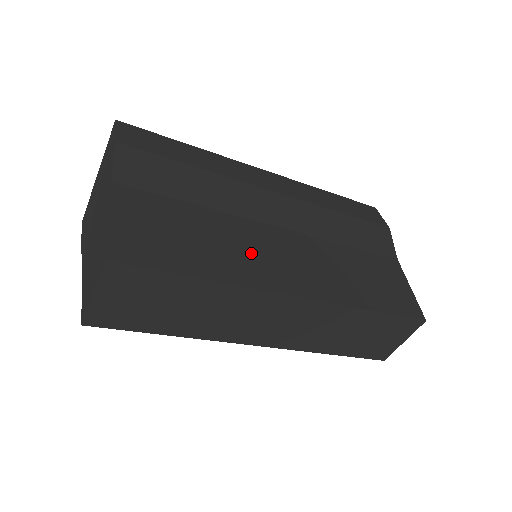
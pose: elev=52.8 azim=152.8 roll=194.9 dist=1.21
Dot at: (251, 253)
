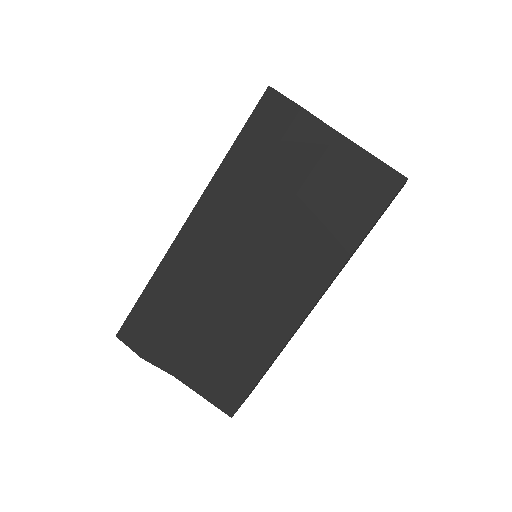
Dot at: (262, 317)
